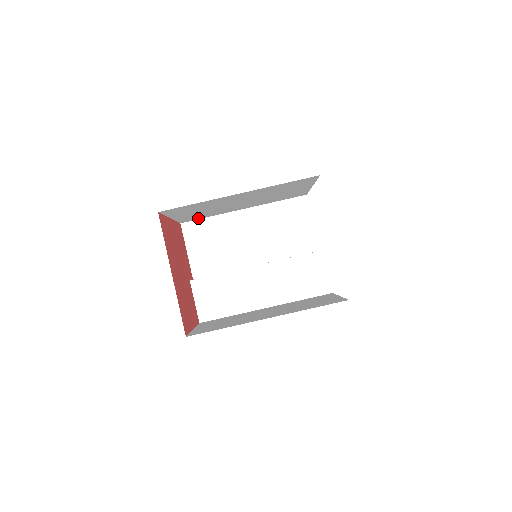
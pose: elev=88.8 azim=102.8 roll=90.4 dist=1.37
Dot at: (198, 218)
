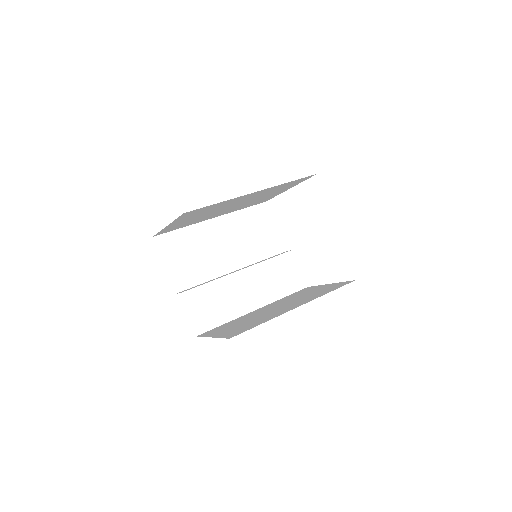
Dot at: (173, 229)
